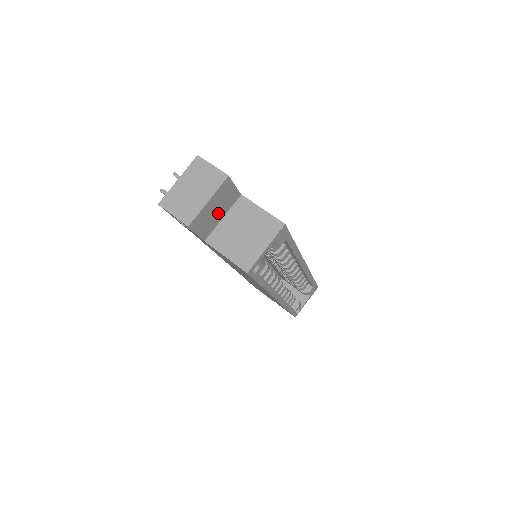
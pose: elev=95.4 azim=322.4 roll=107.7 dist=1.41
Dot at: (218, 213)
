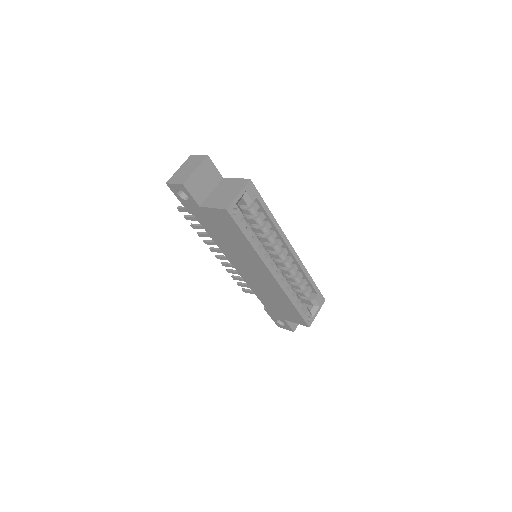
Dot at: (206, 185)
